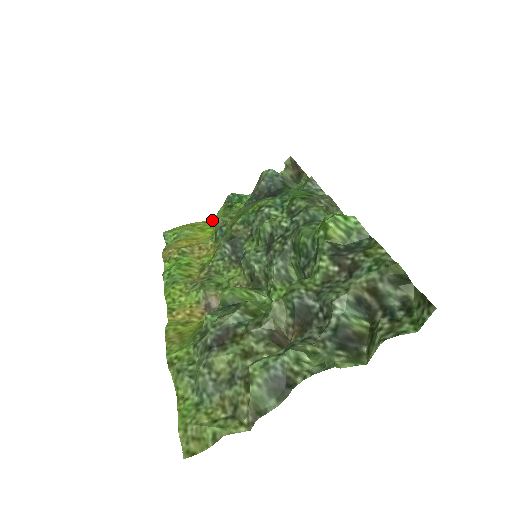
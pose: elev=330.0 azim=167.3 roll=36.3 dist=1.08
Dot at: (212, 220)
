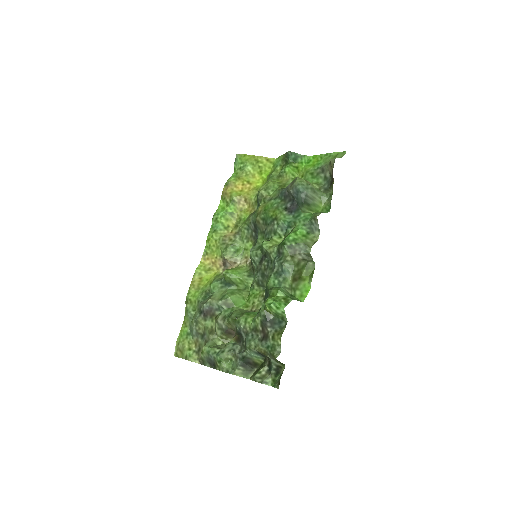
Dot at: (273, 160)
